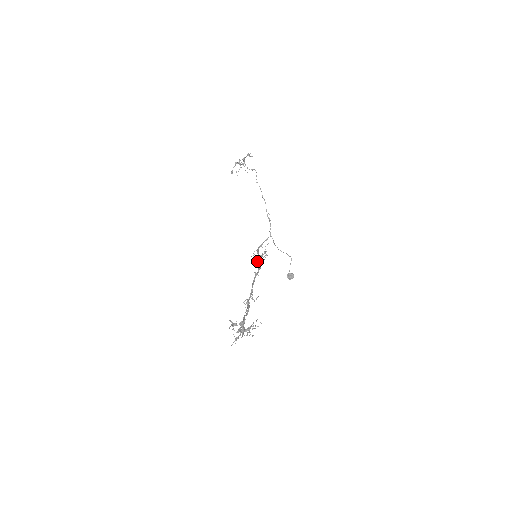
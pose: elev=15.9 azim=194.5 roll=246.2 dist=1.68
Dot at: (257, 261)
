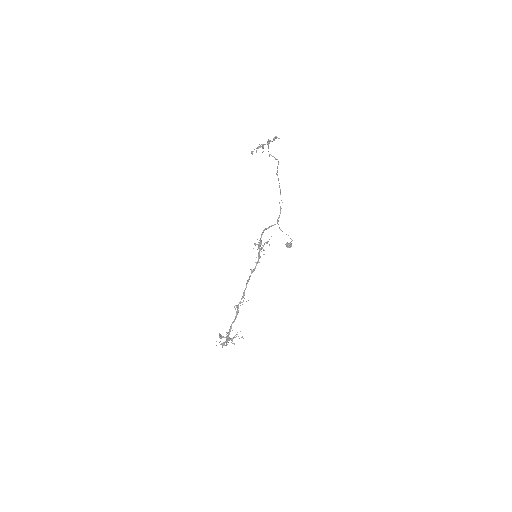
Dot at: occluded
